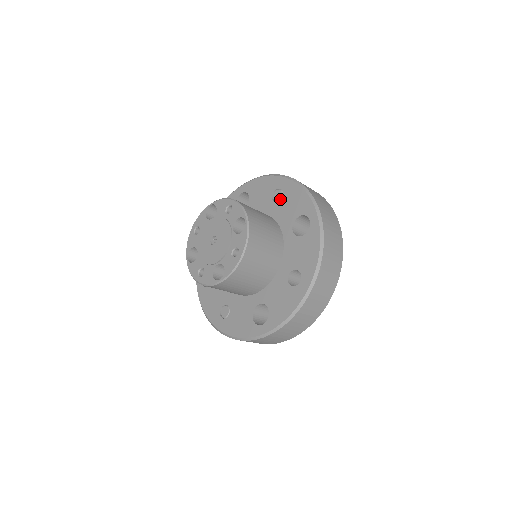
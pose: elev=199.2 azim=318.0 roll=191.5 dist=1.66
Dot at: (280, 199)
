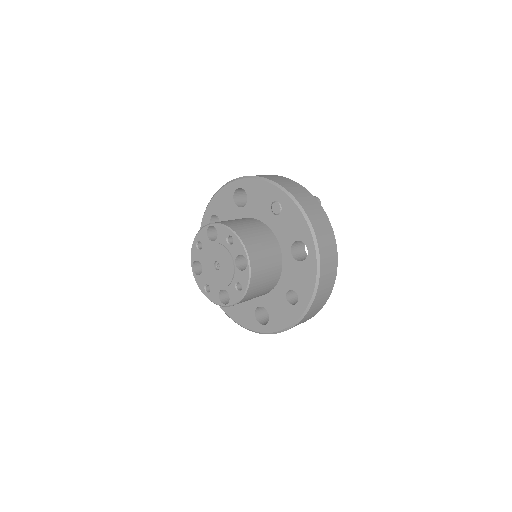
Dot at: (279, 214)
